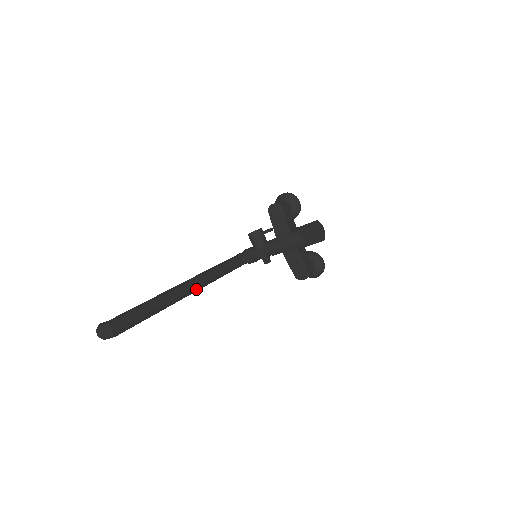
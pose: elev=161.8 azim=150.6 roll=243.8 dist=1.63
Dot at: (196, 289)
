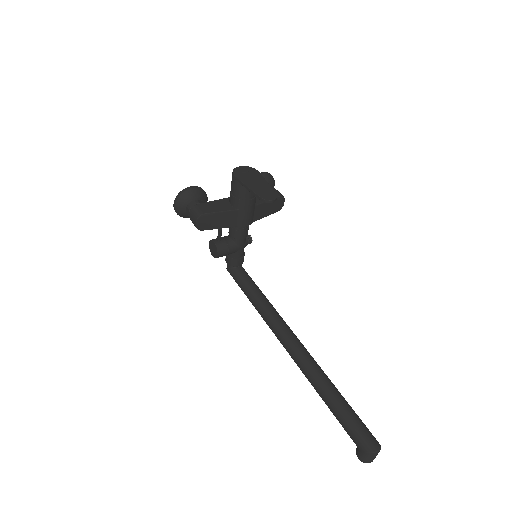
Dot at: (294, 335)
